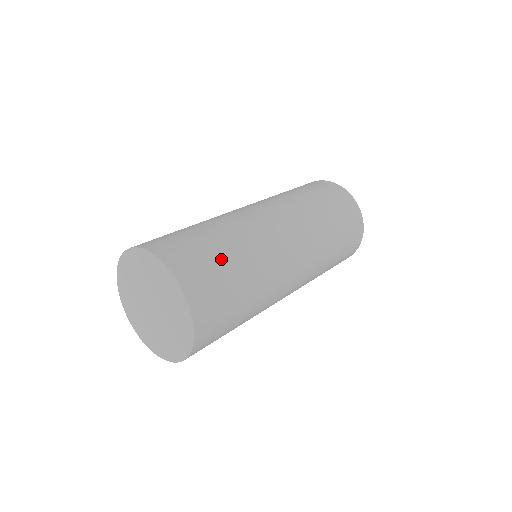
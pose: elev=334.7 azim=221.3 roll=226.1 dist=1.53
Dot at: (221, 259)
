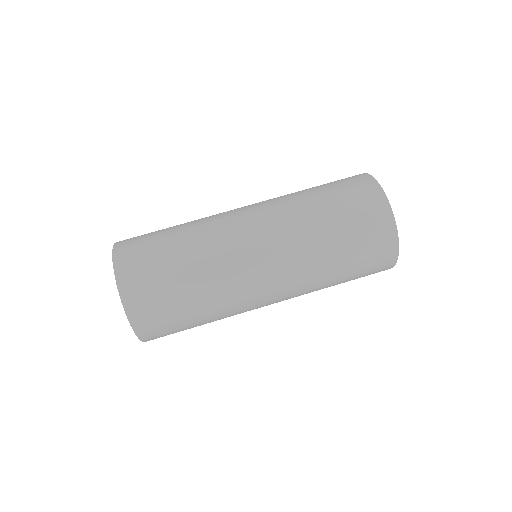
Dot at: (185, 322)
